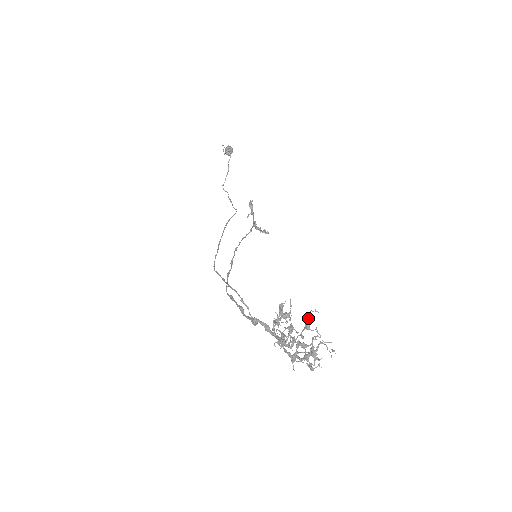
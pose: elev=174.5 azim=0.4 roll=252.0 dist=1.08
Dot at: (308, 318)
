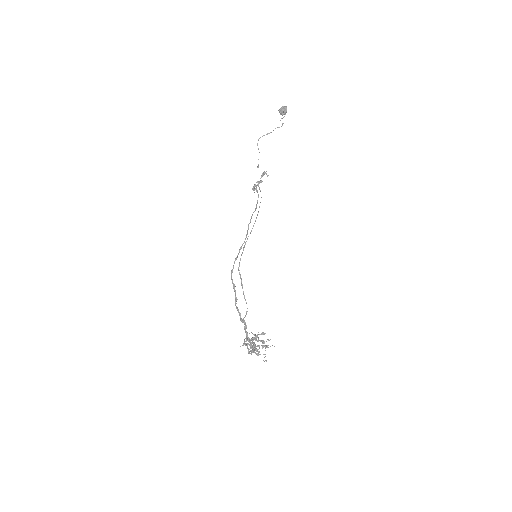
Dot at: occluded
